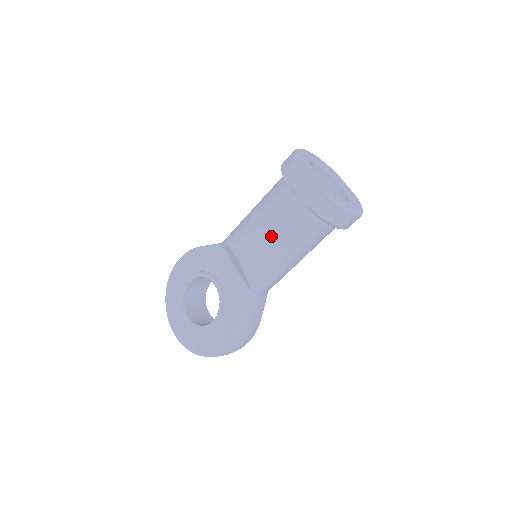
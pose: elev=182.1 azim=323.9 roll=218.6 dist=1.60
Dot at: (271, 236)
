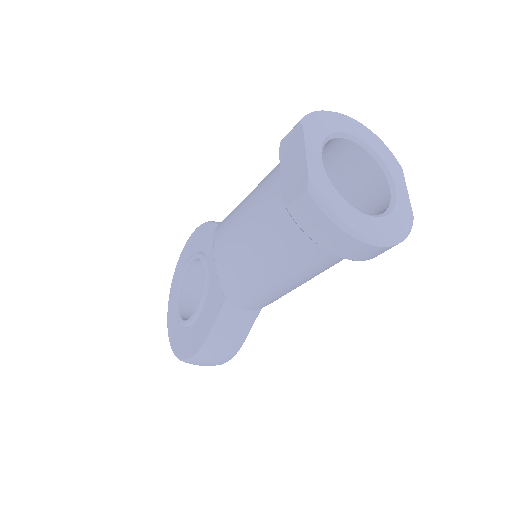
Dot at: (247, 234)
